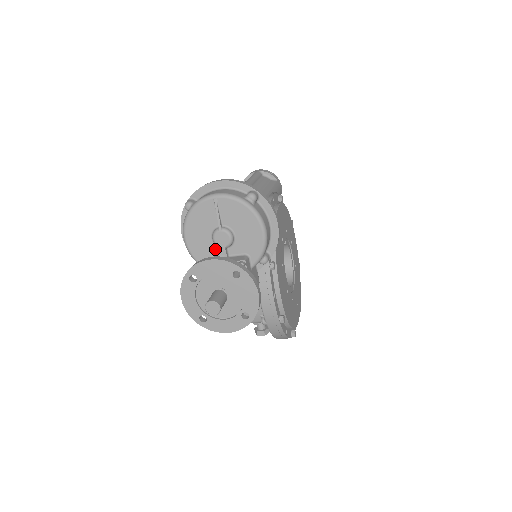
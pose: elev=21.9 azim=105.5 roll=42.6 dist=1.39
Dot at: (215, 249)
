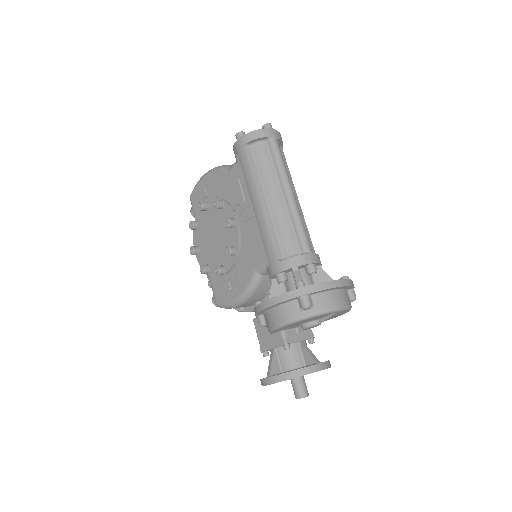
Dot at: (295, 326)
